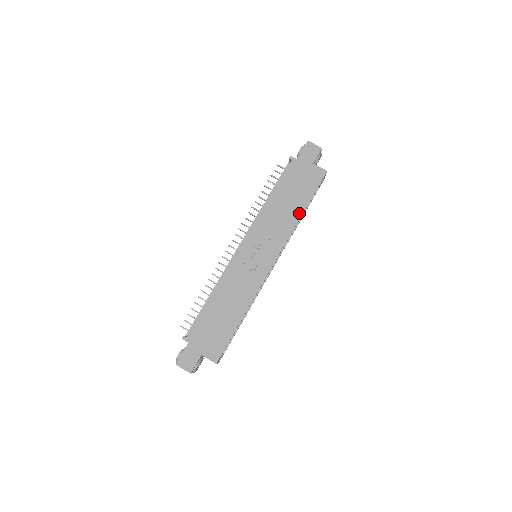
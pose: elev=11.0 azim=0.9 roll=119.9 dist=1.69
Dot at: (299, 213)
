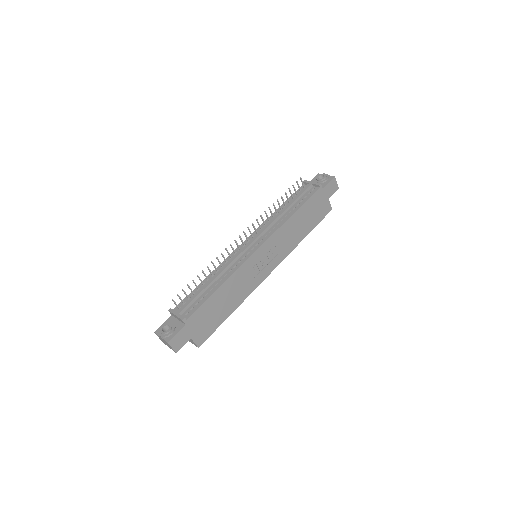
Dot at: (303, 236)
